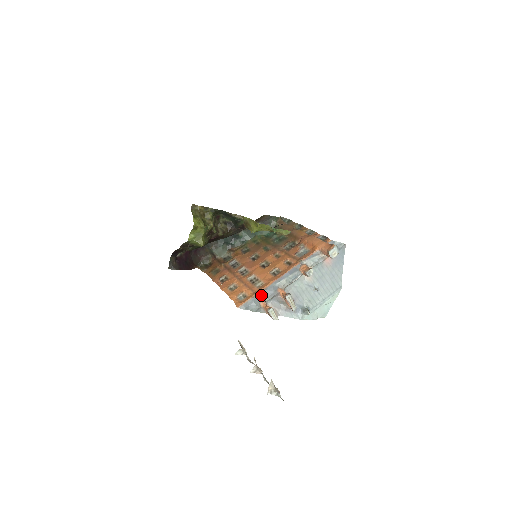
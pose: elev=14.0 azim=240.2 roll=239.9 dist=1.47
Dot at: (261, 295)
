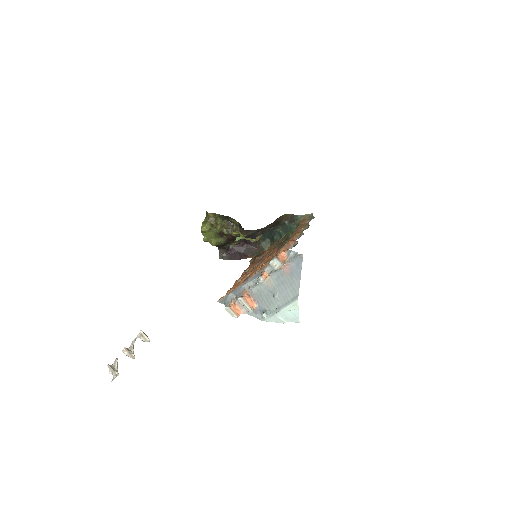
Dot at: (233, 294)
